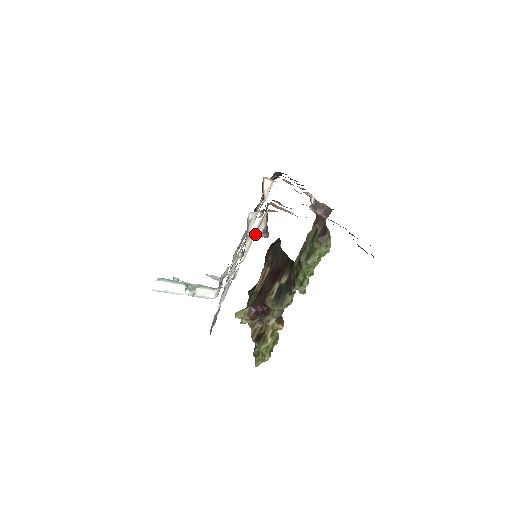
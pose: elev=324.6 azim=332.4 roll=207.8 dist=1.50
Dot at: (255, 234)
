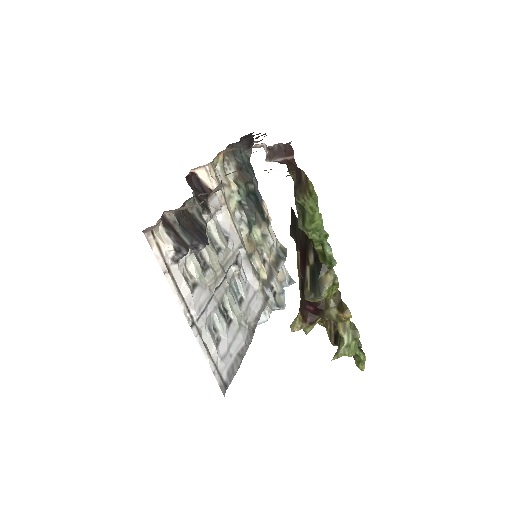
Dot at: (171, 261)
